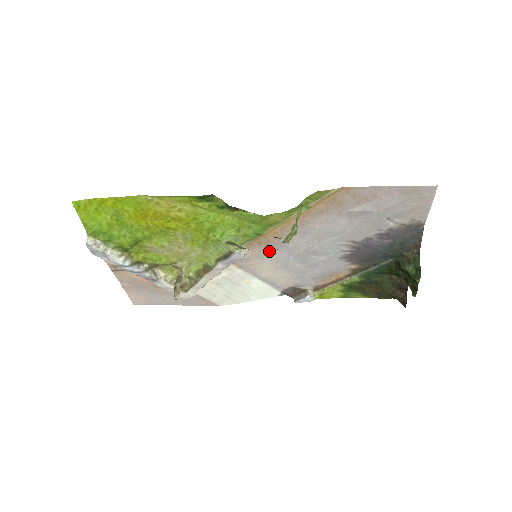
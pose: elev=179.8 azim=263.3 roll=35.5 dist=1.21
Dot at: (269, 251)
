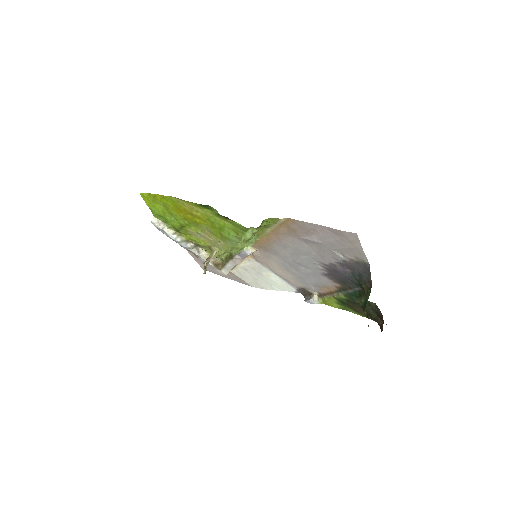
Dot at: (270, 254)
